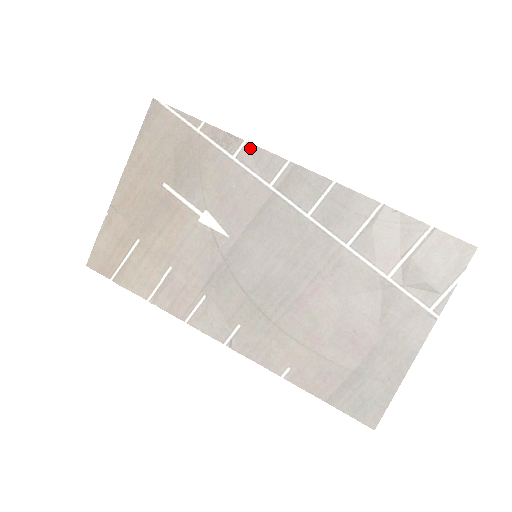
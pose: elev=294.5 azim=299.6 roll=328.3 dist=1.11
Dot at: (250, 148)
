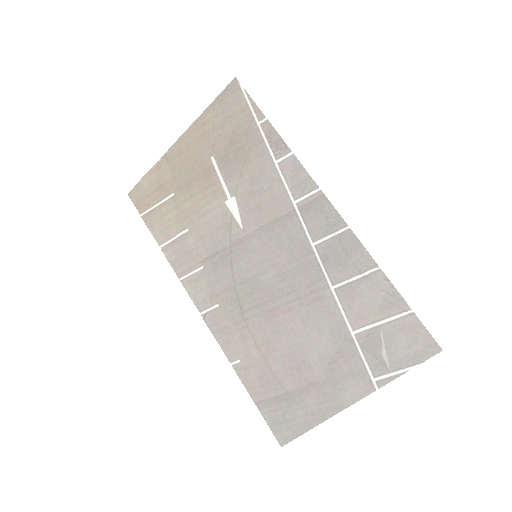
Dot at: (293, 161)
